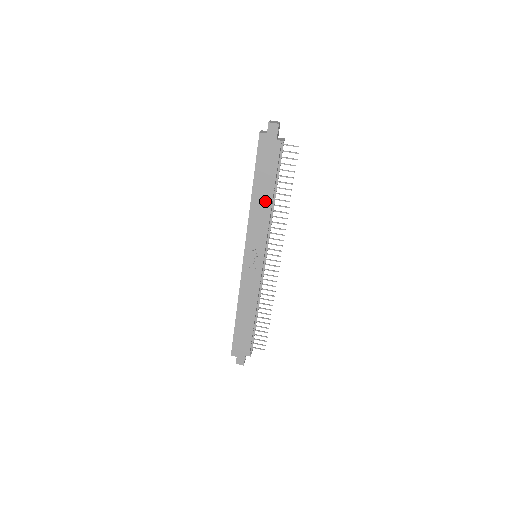
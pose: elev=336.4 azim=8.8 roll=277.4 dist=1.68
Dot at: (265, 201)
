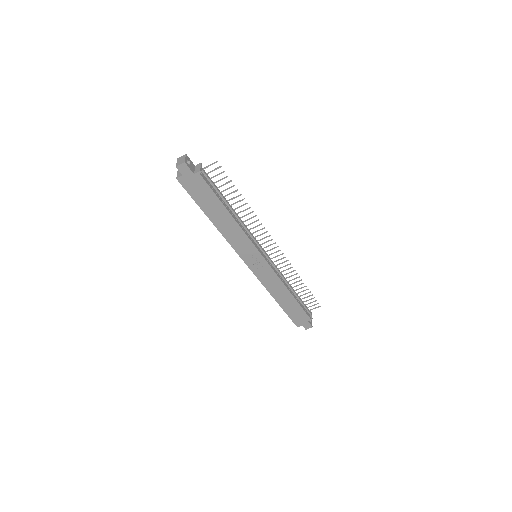
Dot at: (227, 220)
